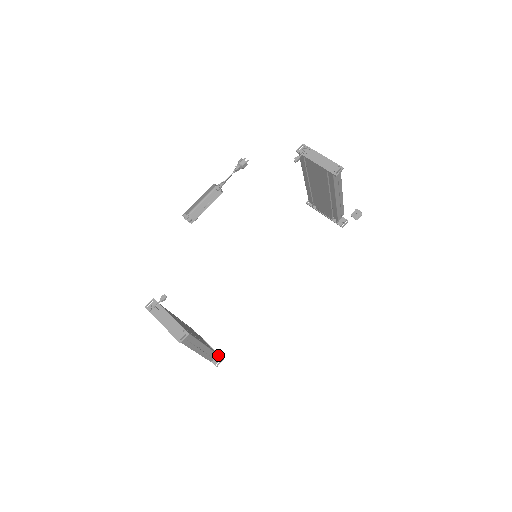
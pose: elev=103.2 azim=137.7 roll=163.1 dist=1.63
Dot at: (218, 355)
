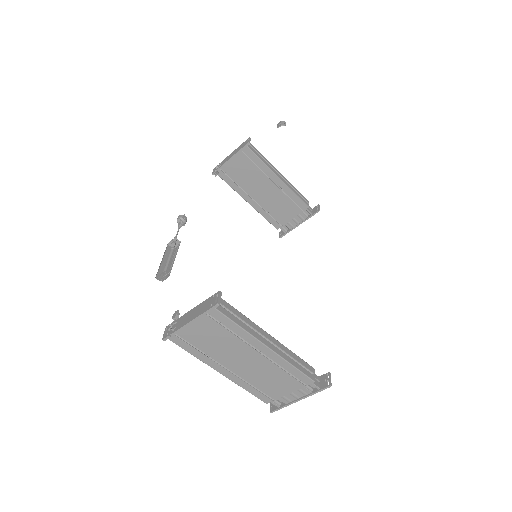
Dot at: (320, 377)
